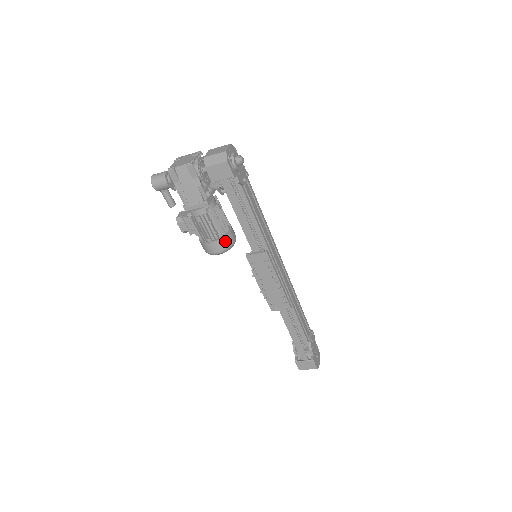
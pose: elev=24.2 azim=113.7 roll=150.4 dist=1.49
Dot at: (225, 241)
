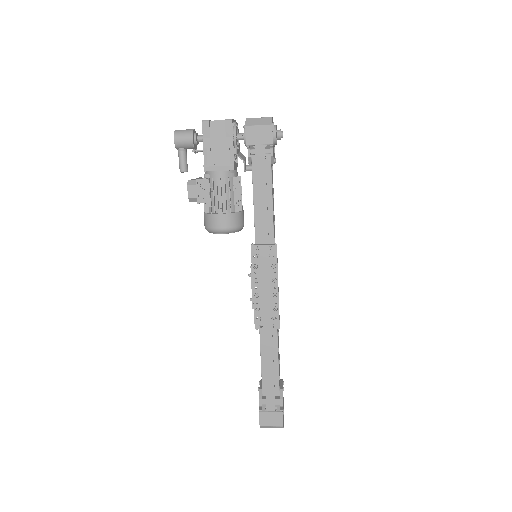
Dot at: (236, 218)
